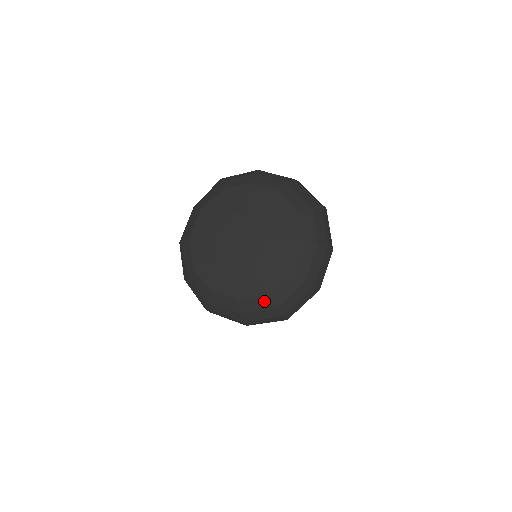
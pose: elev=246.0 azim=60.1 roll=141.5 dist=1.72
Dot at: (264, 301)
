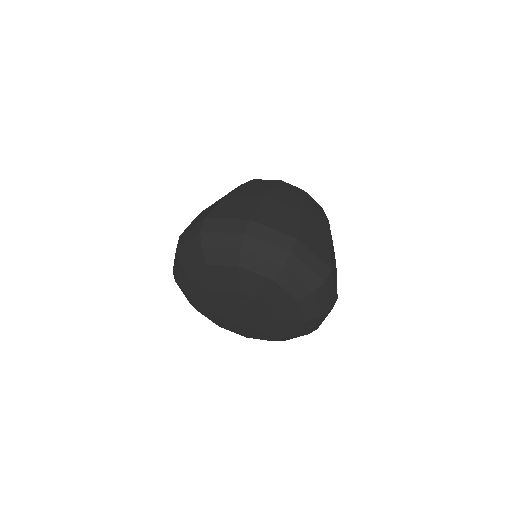
Dot at: occluded
